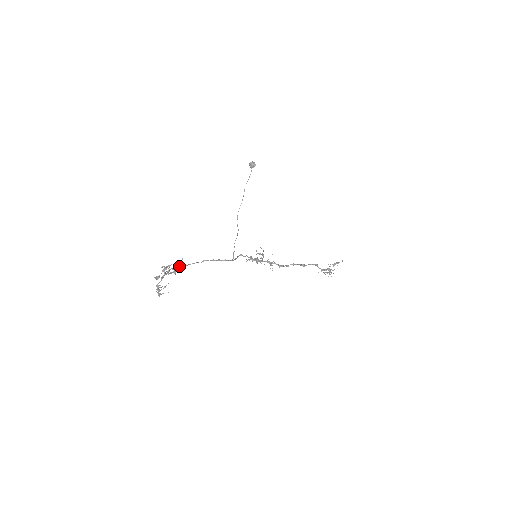
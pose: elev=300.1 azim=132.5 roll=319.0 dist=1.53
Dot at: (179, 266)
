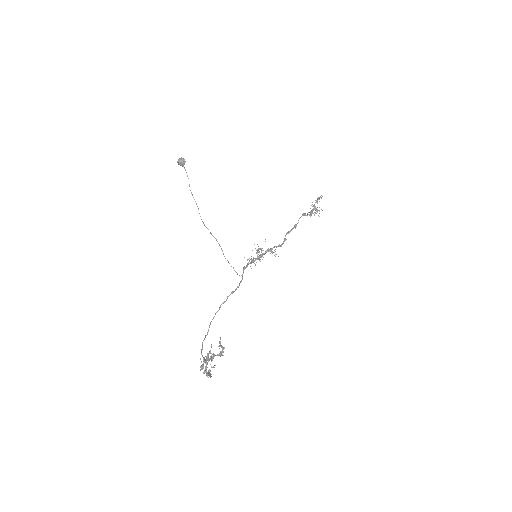
Dot at: (223, 347)
